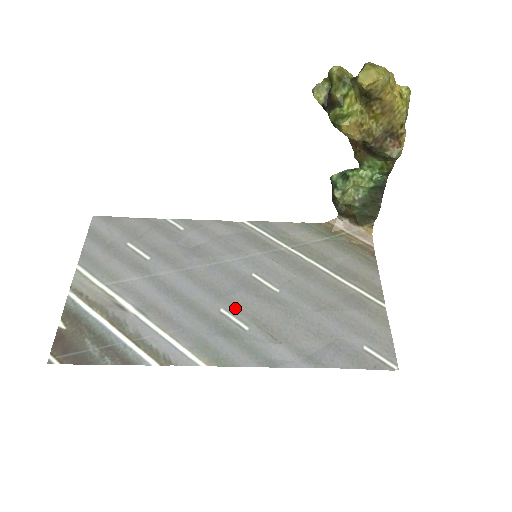
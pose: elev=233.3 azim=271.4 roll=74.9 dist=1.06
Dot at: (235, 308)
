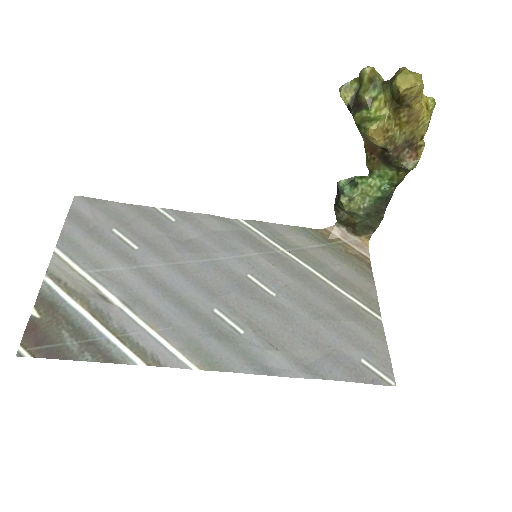
Dot at: (230, 309)
